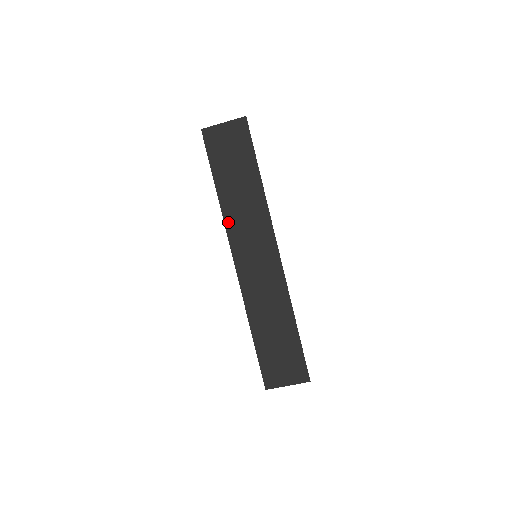
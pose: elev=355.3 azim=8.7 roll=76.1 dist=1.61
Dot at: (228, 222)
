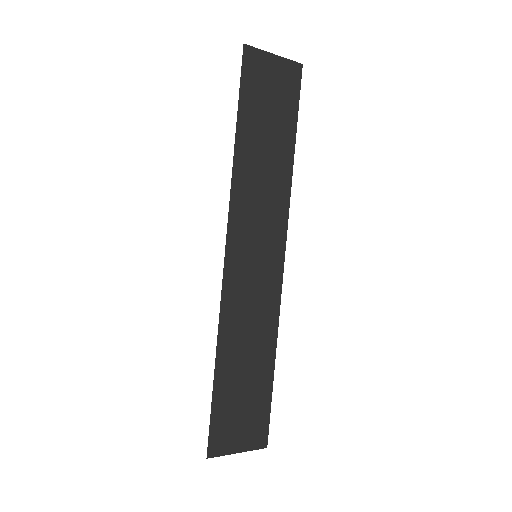
Dot at: (236, 193)
